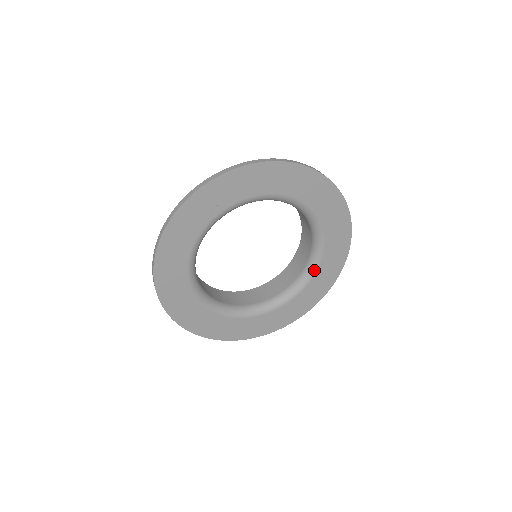
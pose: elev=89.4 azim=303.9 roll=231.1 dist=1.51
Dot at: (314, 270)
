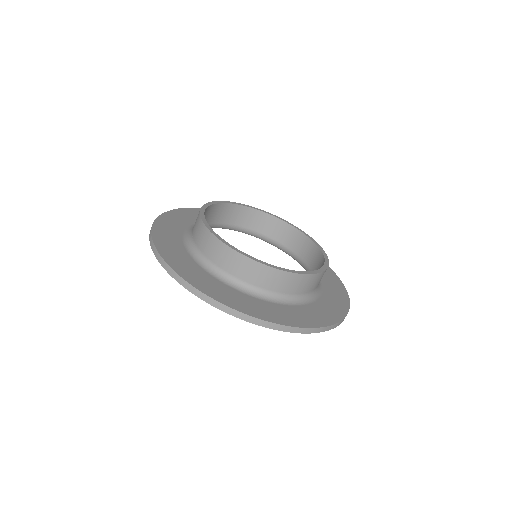
Dot at: occluded
